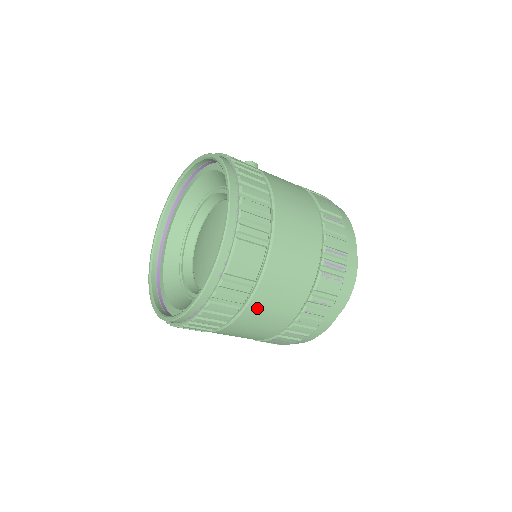
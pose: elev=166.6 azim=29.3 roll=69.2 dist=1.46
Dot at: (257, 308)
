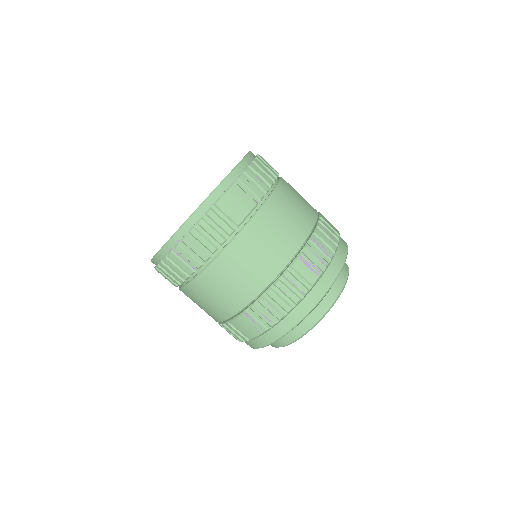
Dot at: (233, 257)
